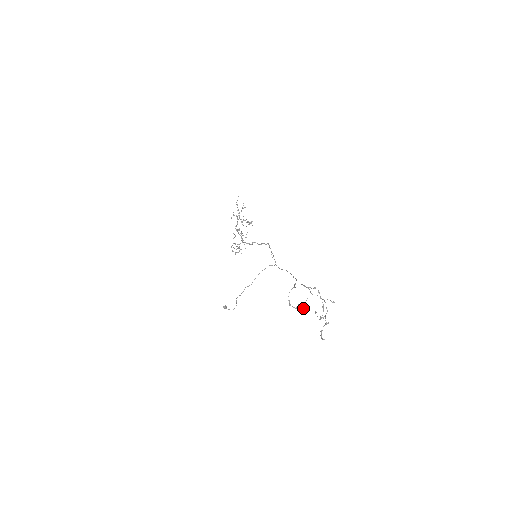
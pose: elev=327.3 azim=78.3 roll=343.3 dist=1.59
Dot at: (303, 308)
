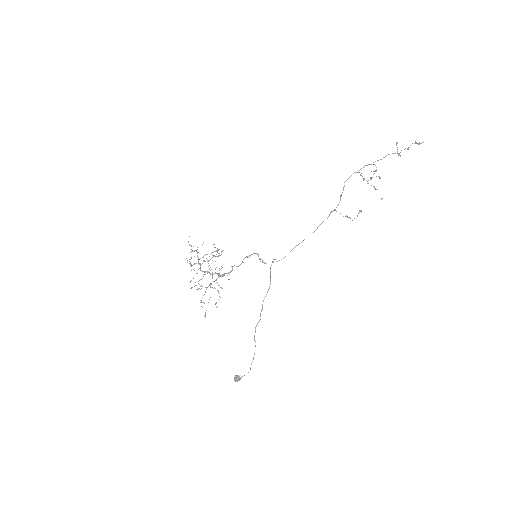
Dot at: occluded
